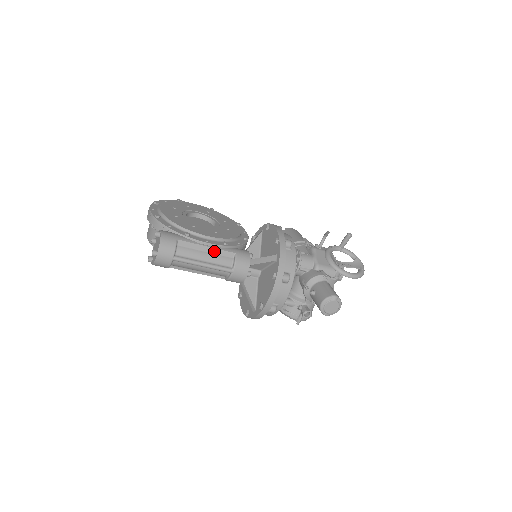
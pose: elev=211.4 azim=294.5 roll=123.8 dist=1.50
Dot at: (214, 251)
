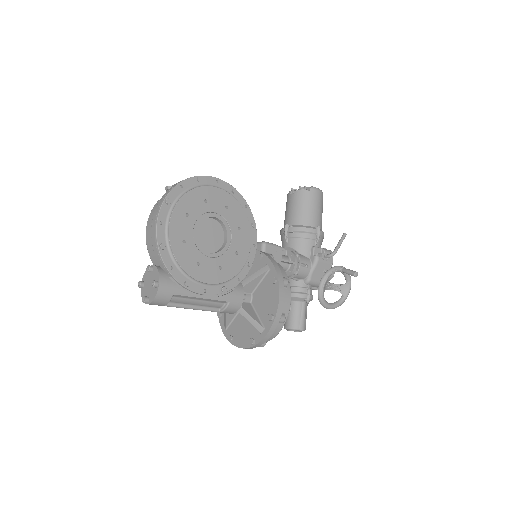
Dot at: (208, 300)
